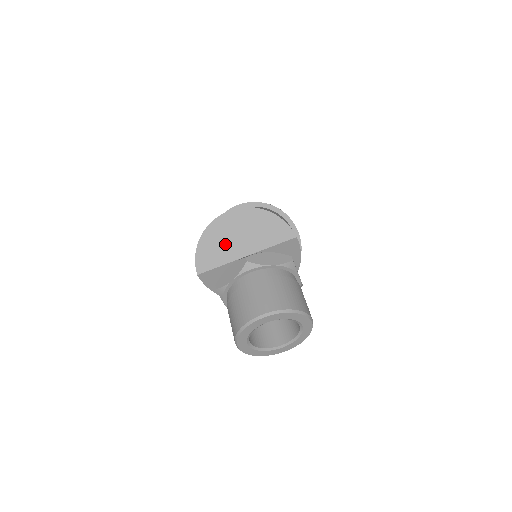
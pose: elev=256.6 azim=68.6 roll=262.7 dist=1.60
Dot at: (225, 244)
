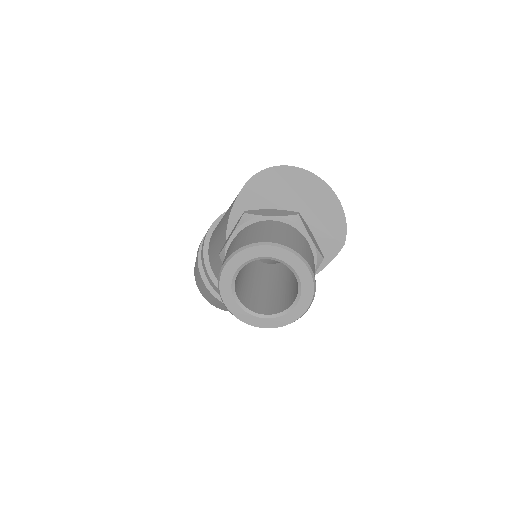
Dot at: (289, 190)
